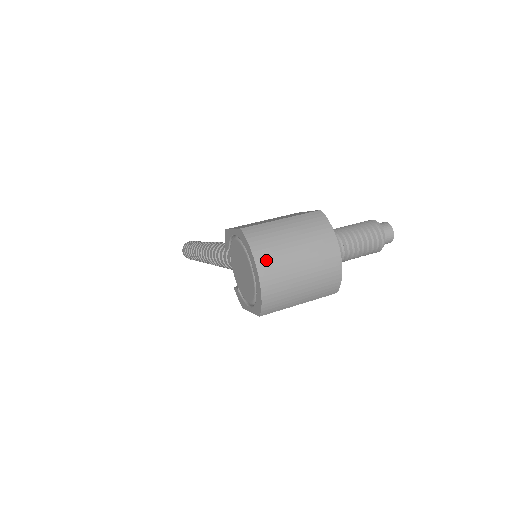
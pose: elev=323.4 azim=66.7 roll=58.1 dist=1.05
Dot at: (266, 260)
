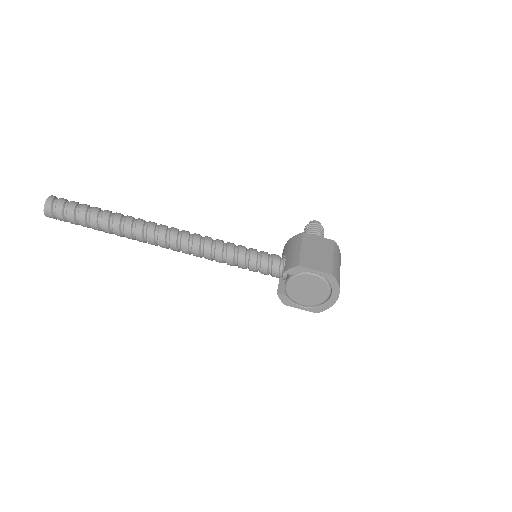
Dot at: occluded
